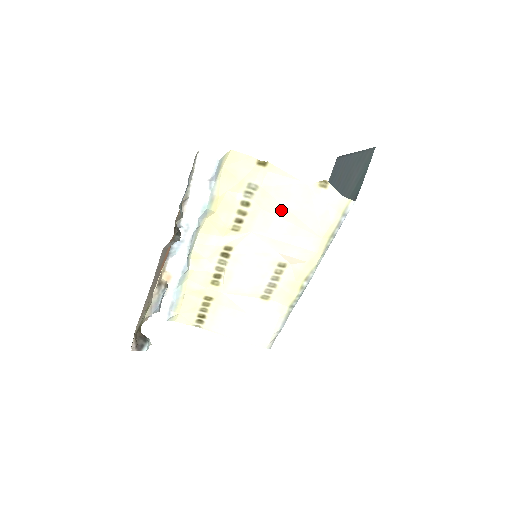
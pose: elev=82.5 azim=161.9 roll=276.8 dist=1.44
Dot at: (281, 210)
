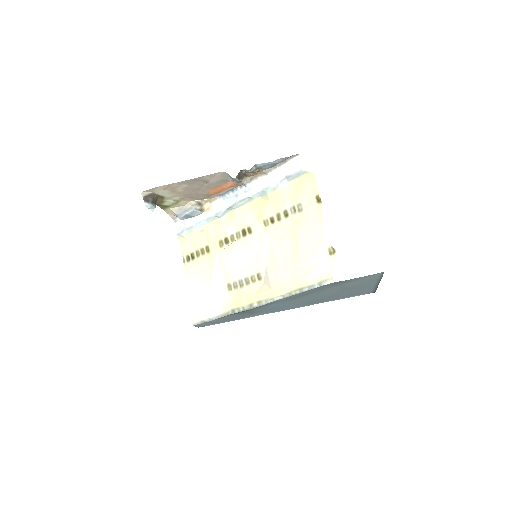
Dot at: (296, 239)
